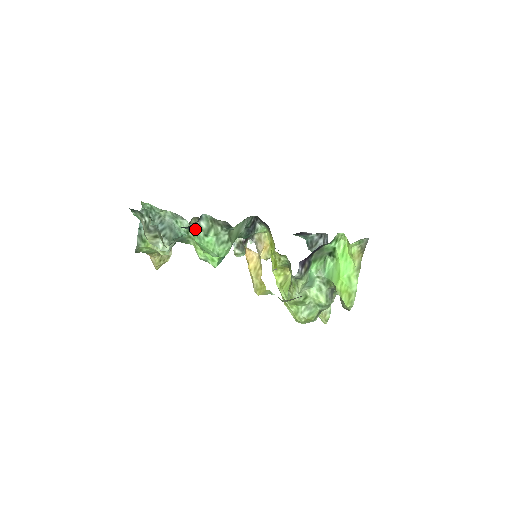
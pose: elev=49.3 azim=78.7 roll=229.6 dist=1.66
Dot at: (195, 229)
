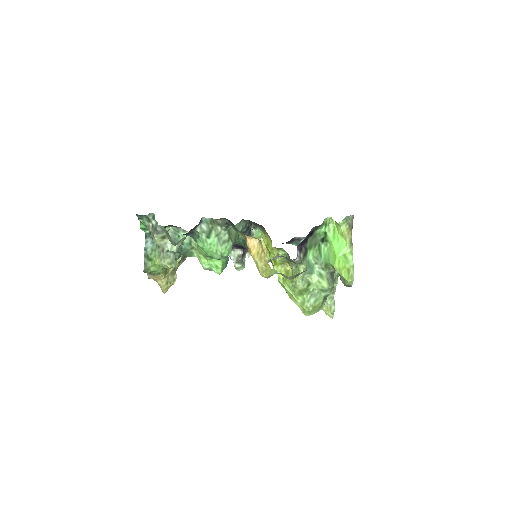
Dot at: (197, 233)
